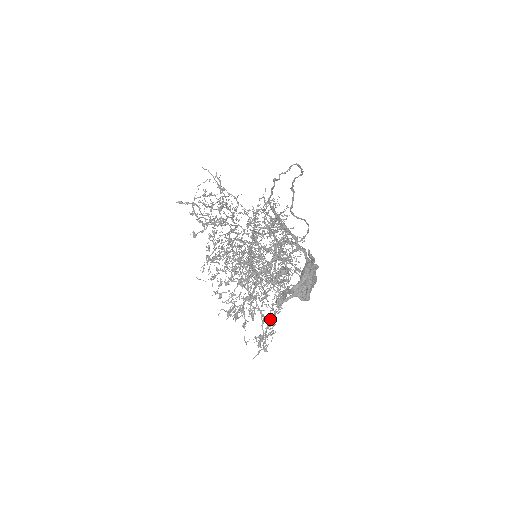
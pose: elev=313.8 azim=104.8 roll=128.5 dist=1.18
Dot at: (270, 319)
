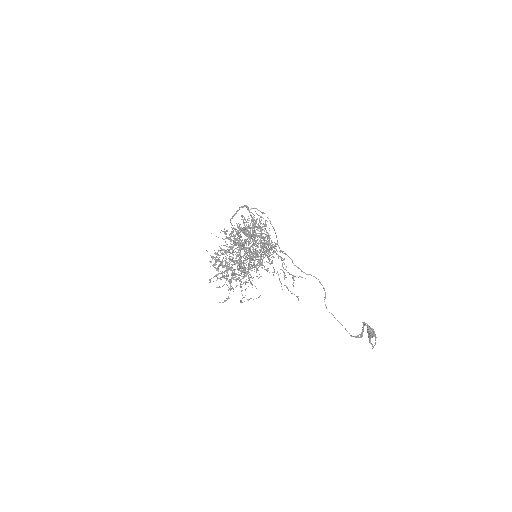
Dot at: occluded
